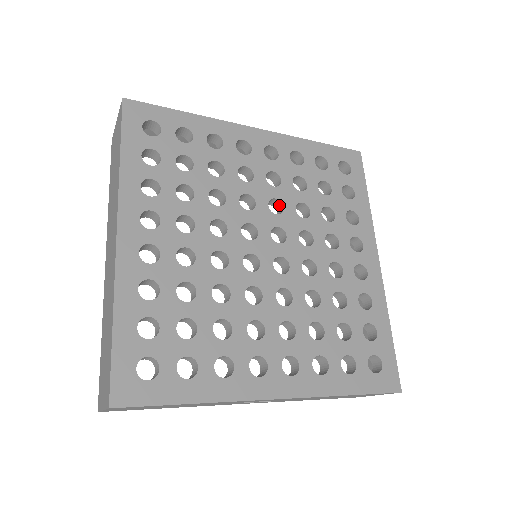
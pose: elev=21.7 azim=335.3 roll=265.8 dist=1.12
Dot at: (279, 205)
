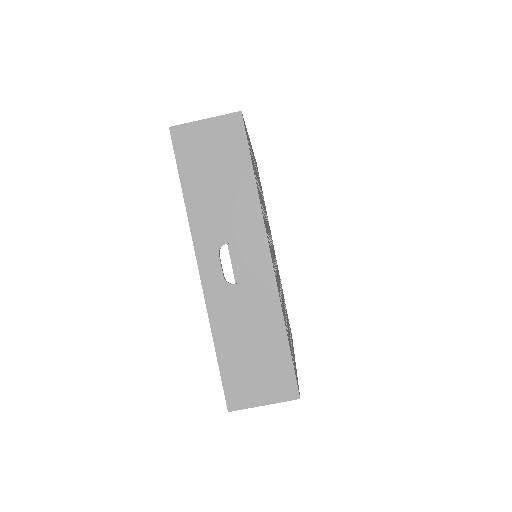
Dot at: occluded
